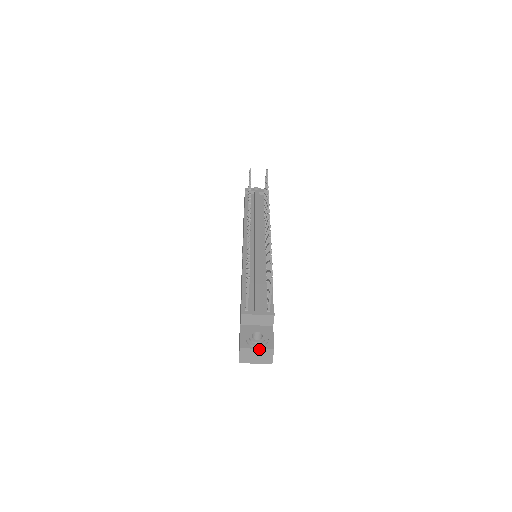
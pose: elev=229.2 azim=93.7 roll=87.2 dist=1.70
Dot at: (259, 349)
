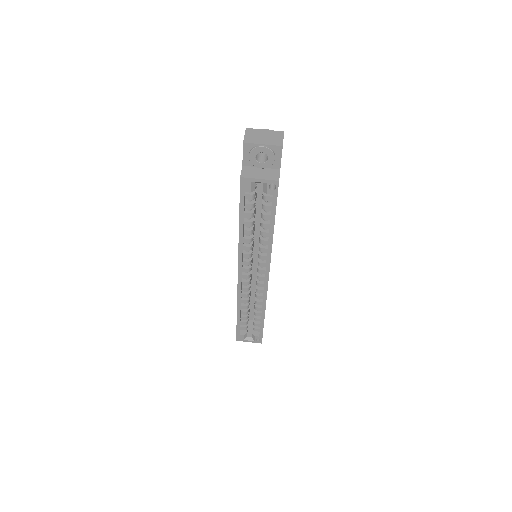
Dot at: (267, 131)
